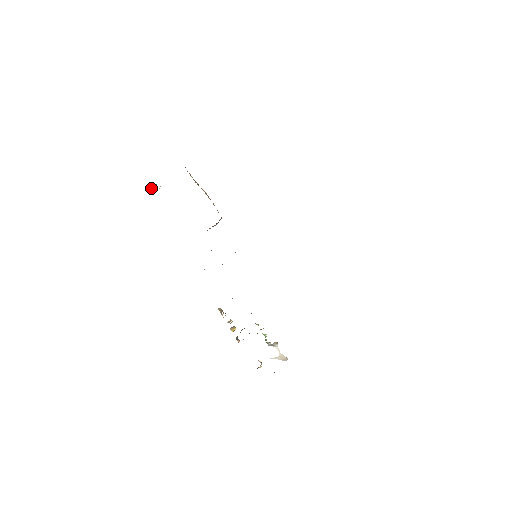
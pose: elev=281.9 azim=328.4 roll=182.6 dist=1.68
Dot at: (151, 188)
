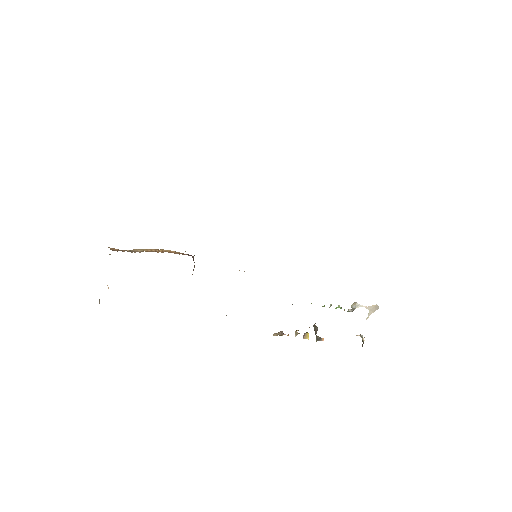
Dot at: (99, 299)
